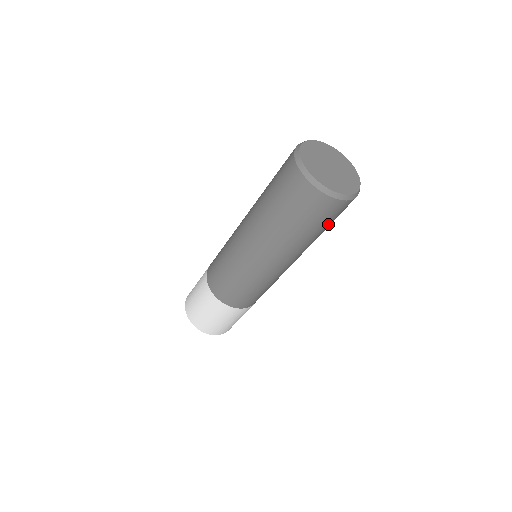
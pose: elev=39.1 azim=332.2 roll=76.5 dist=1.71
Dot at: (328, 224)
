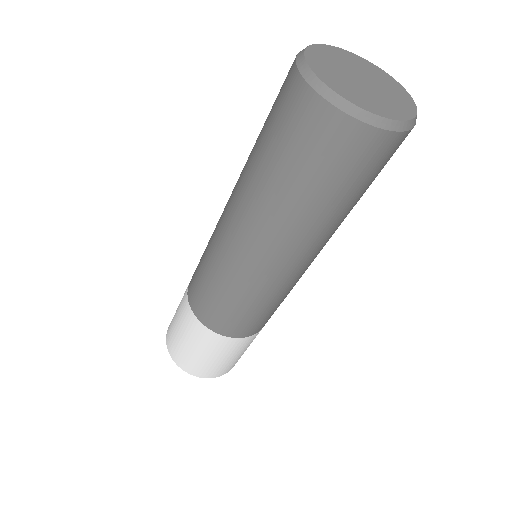
Dot at: (342, 185)
